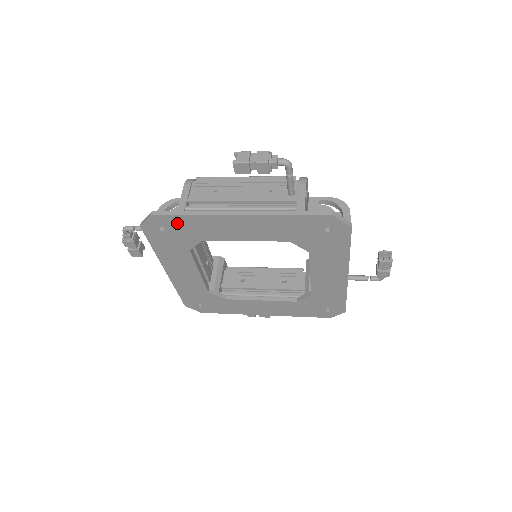
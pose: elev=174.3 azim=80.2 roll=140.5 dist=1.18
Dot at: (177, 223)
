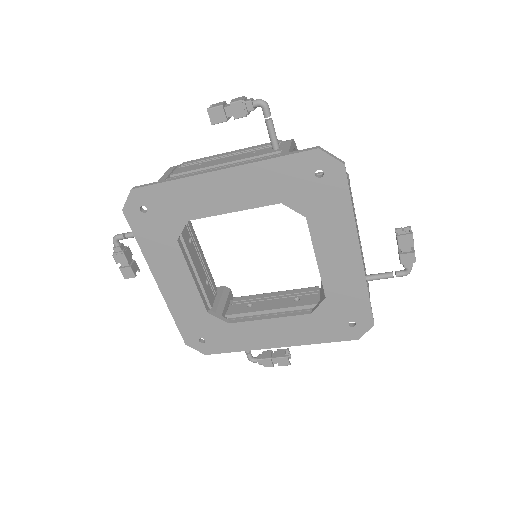
Dot at: (158, 197)
